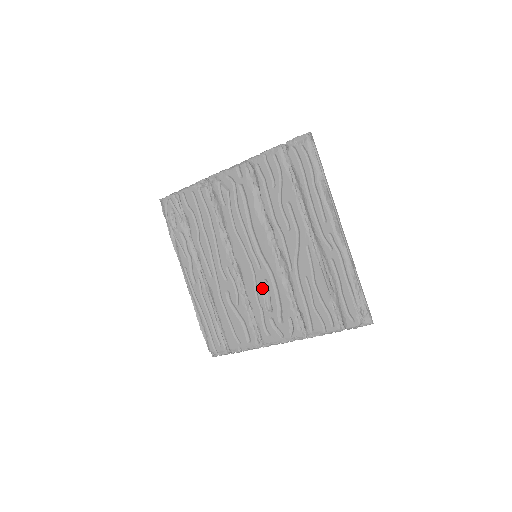
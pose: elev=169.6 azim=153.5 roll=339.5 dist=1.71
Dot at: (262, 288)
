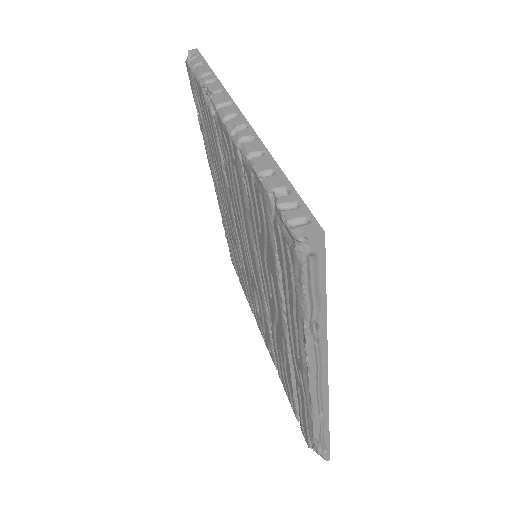
Dot at: (254, 291)
